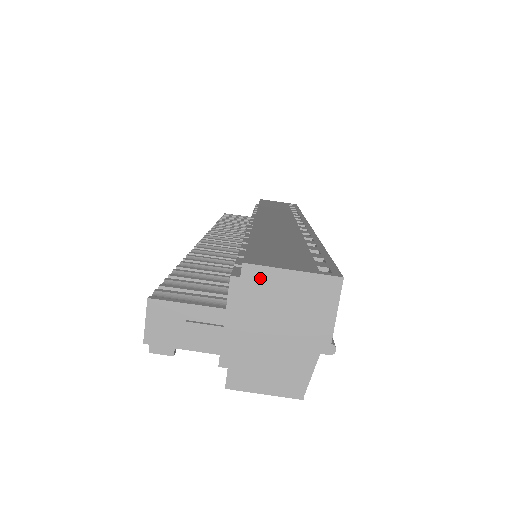
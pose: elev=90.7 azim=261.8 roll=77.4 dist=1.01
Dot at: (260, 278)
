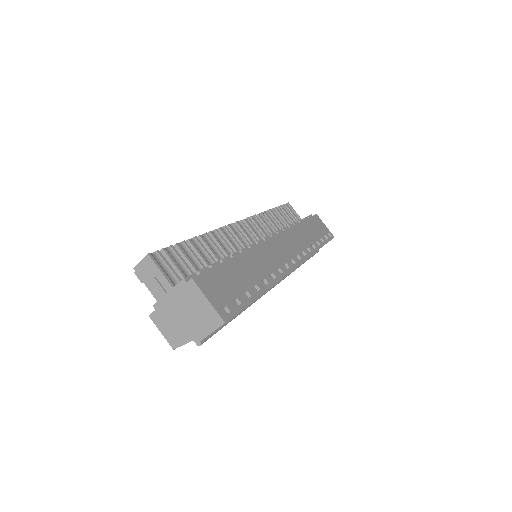
Dot at: (194, 290)
